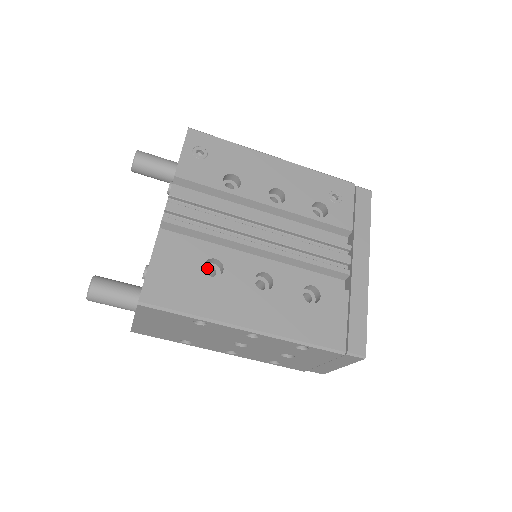
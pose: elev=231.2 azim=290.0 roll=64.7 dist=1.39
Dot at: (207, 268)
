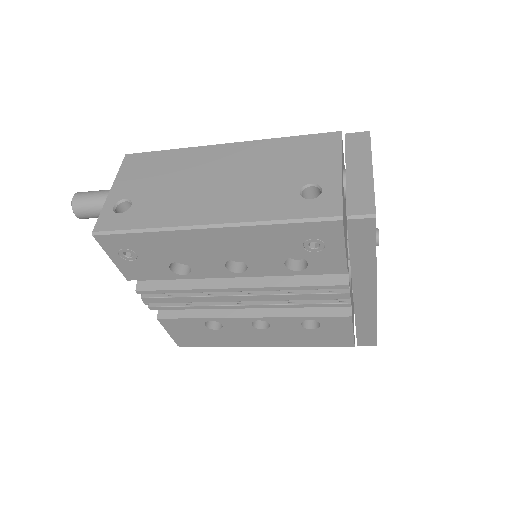
Dot at: occluded
